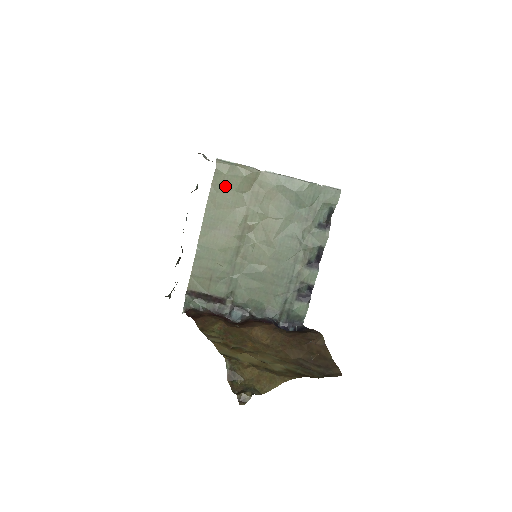
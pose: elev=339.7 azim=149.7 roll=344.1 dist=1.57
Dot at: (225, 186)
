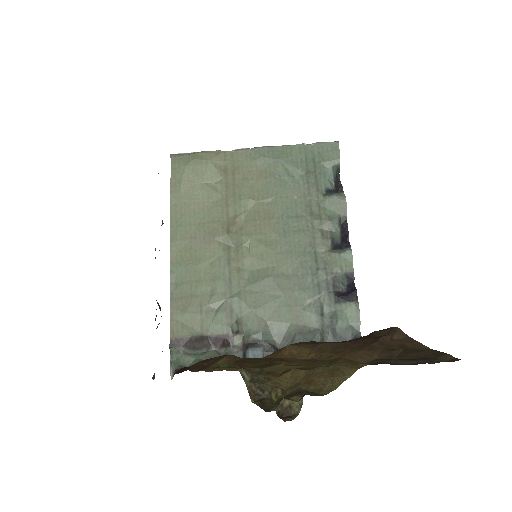
Dot at: (188, 180)
